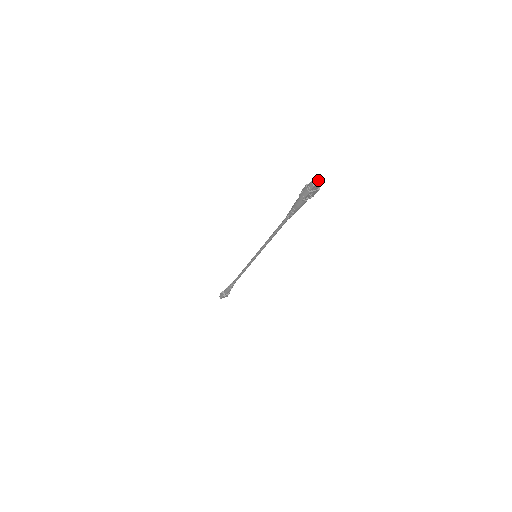
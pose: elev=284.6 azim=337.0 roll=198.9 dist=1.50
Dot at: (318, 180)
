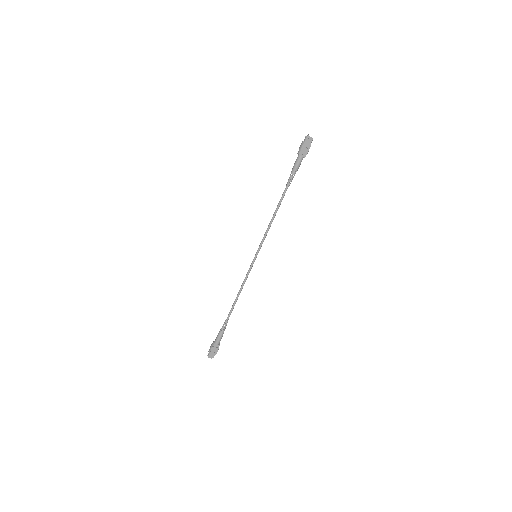
Dot at: (311, 137)
